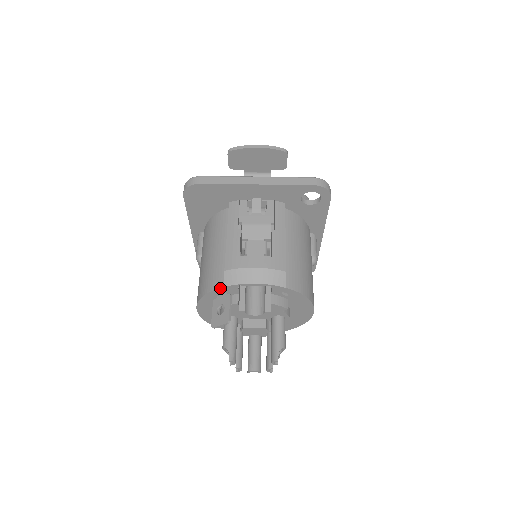
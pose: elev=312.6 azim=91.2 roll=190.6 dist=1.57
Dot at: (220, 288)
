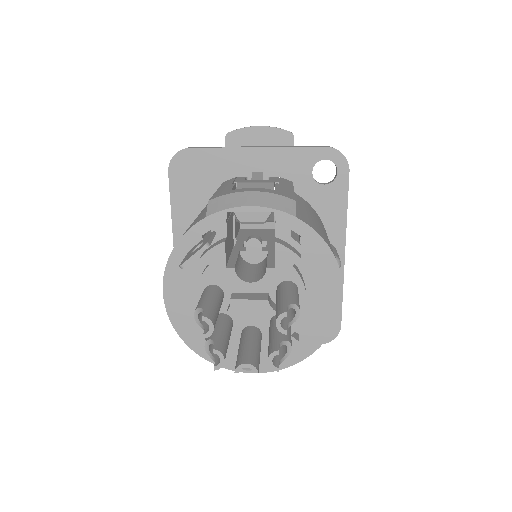
Dot at: (200, 222)
